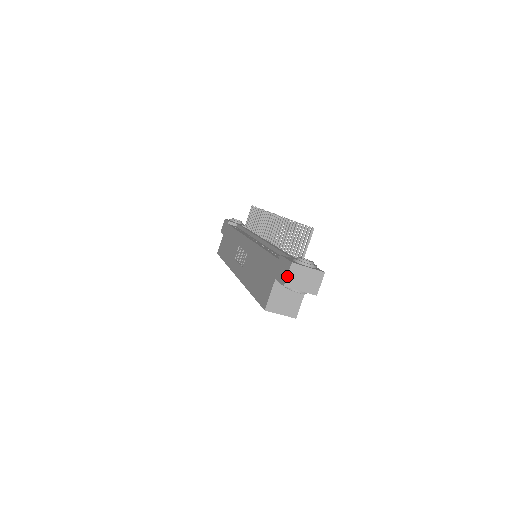
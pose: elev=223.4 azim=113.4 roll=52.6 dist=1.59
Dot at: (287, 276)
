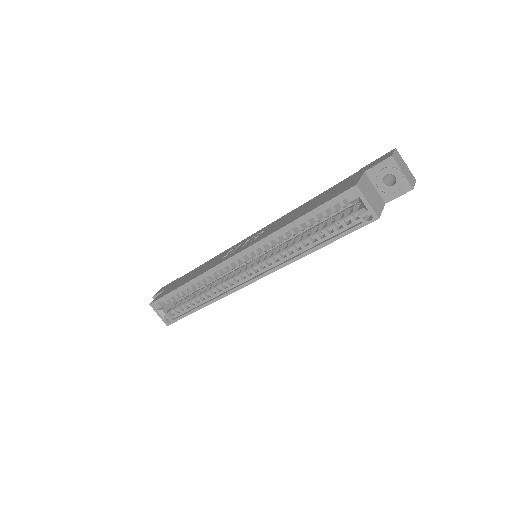
Dot at: (393, 152)
